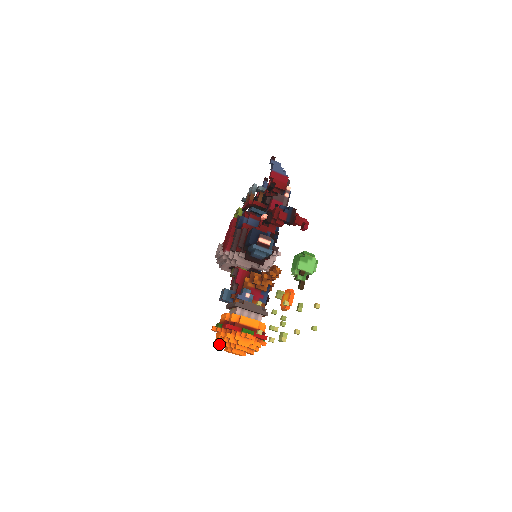
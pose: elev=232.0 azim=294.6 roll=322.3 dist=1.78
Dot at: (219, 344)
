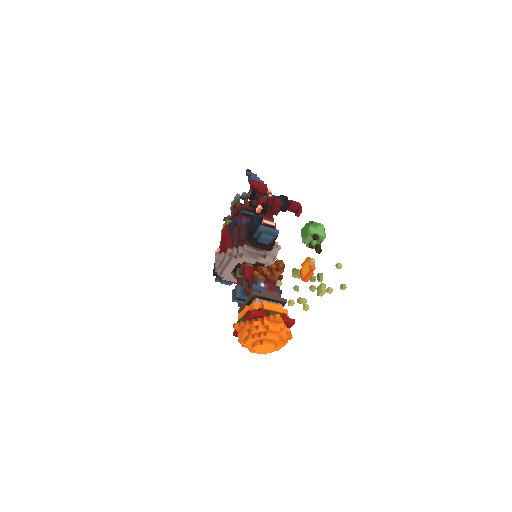
Dot at: (246, 340)
